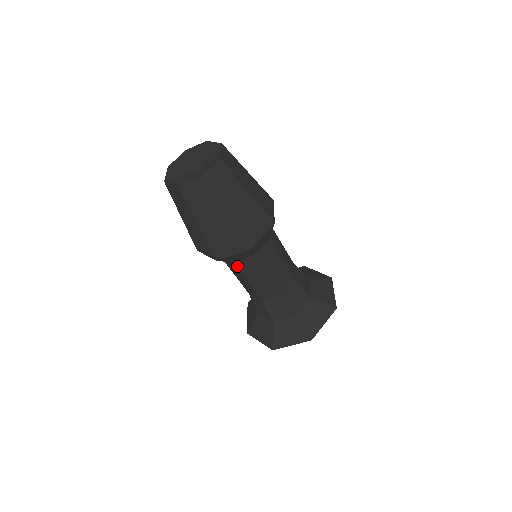
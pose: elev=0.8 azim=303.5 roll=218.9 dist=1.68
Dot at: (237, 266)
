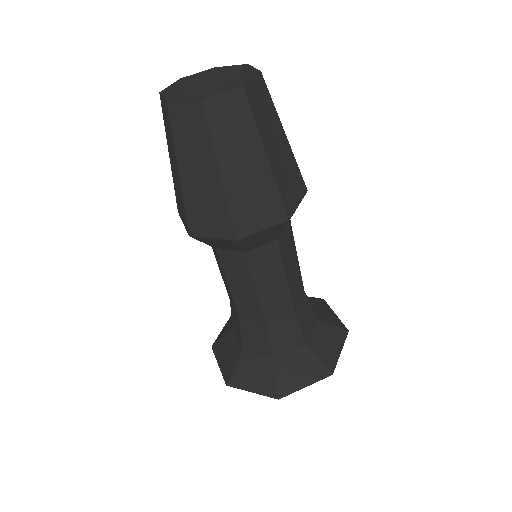
Dot at: (248, 259)
